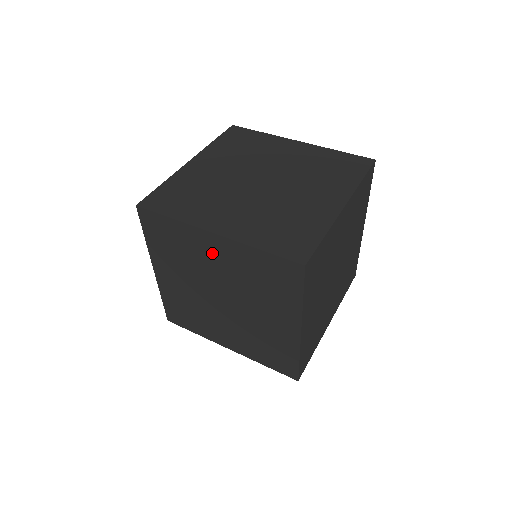
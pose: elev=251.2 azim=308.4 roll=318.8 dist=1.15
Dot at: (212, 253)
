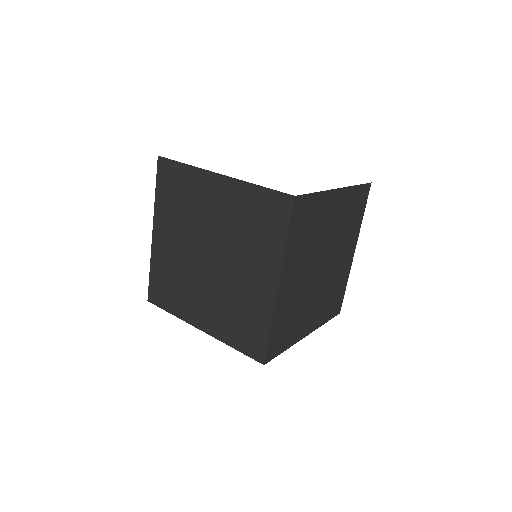
Dot at: occluded
